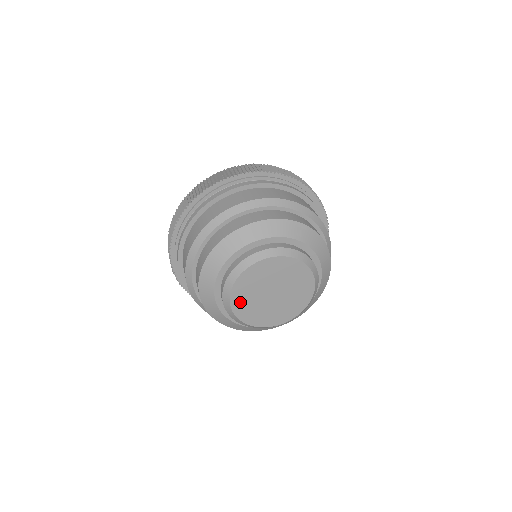
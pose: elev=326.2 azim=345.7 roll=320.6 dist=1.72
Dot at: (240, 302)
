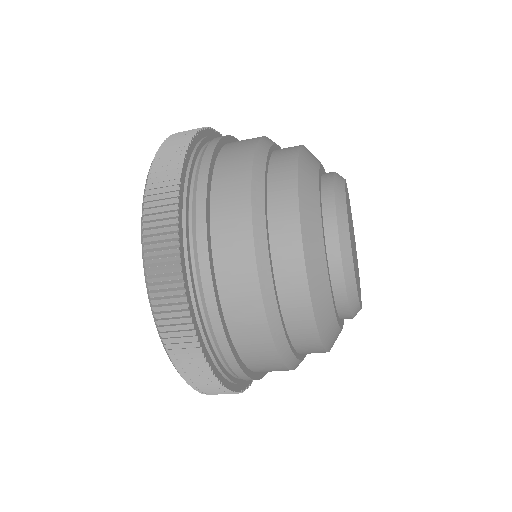
Dot at: occluded
